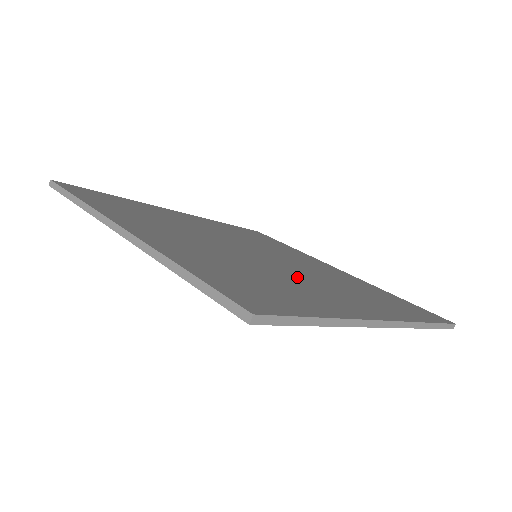
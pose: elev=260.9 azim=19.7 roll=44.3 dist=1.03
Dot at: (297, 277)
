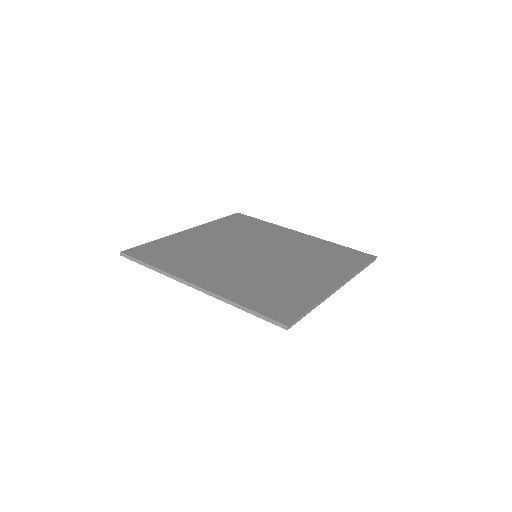
Dot at: (287, 270)
